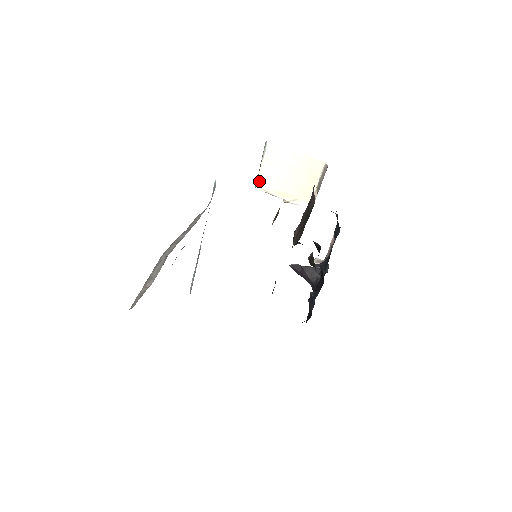
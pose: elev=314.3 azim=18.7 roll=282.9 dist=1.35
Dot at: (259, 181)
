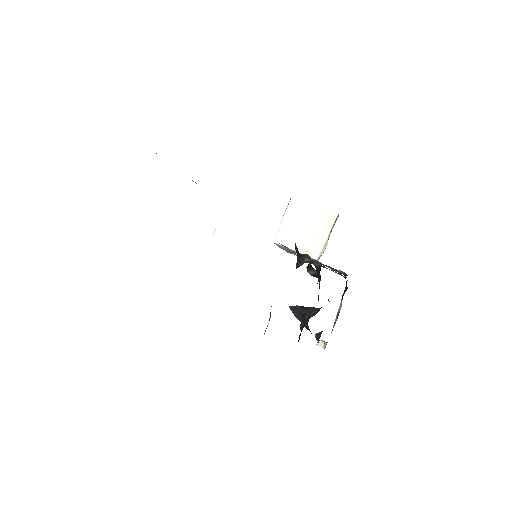
Dot at: (278, 232)
